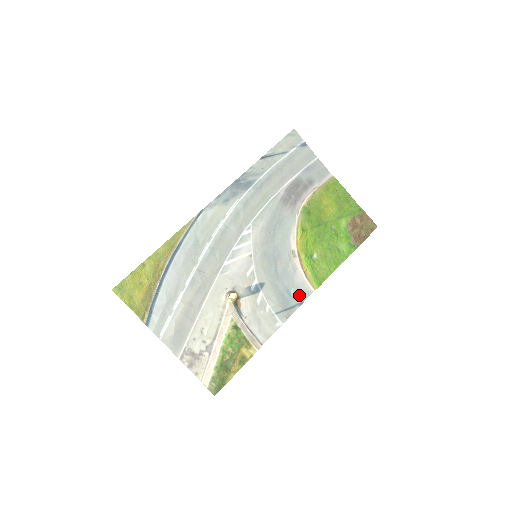
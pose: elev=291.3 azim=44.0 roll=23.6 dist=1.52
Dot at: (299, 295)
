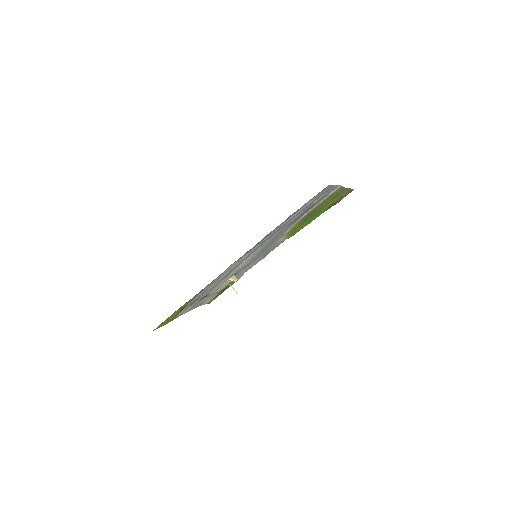
Dot at: occluded
